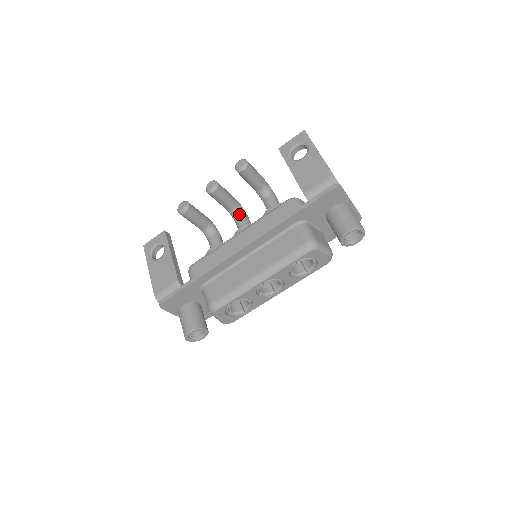
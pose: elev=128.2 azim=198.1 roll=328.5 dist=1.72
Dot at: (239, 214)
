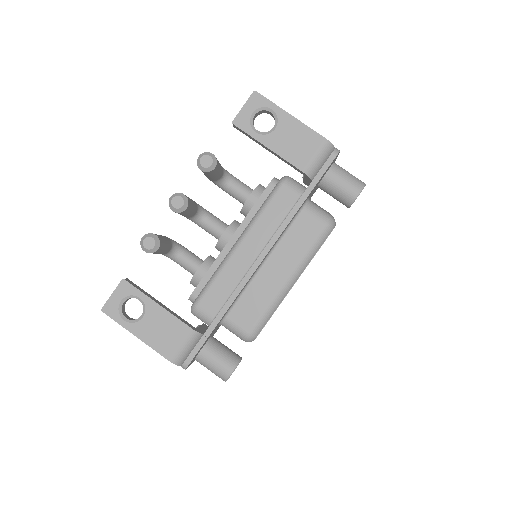
Dot at: (204, 216)
